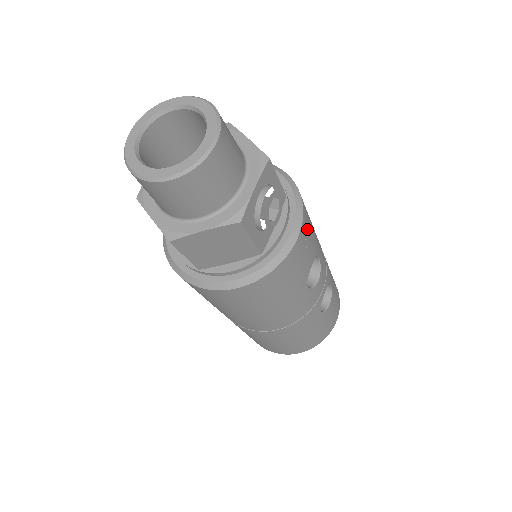
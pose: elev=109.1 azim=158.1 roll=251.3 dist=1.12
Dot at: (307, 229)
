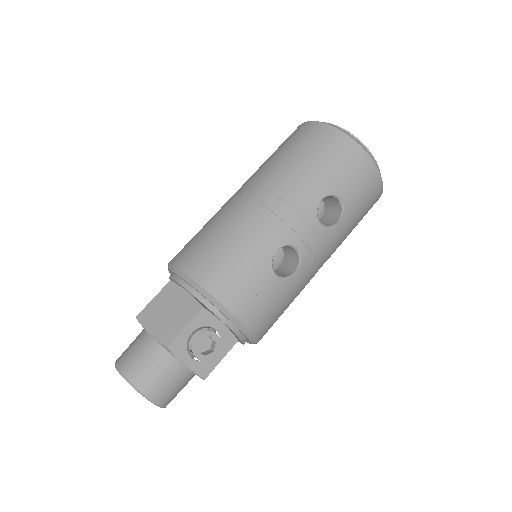
Dot at: (238, 293)
